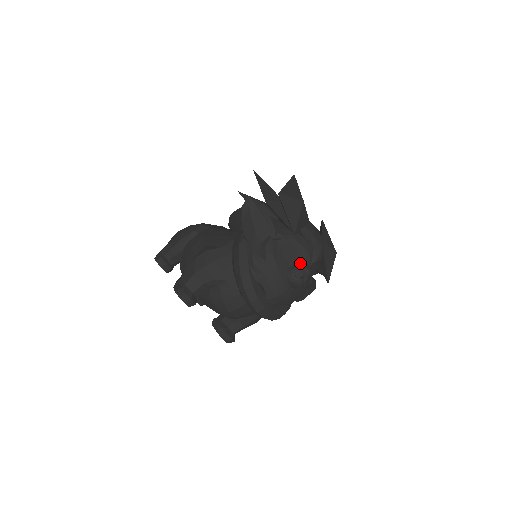
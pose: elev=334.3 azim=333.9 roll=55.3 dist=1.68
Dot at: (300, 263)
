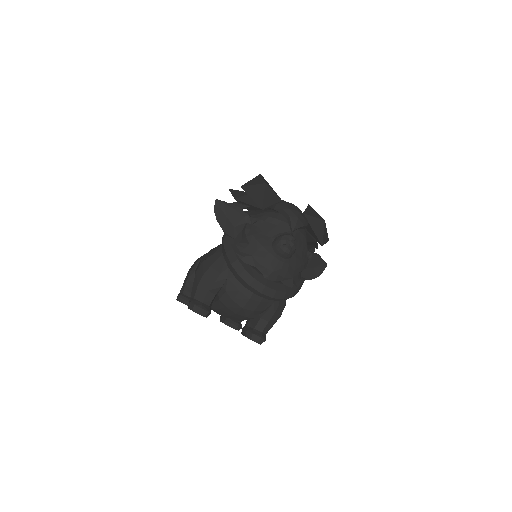
Dot at: (282, 234)
